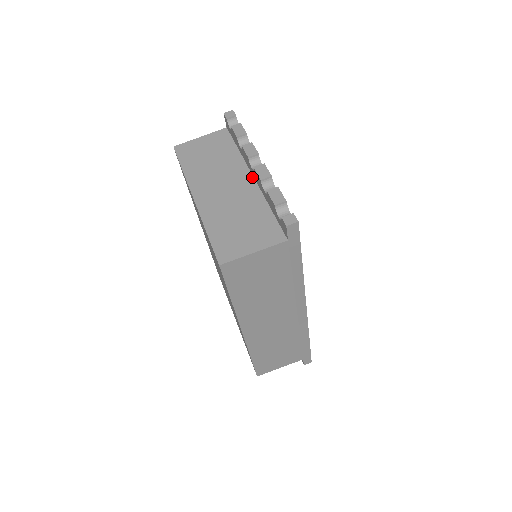
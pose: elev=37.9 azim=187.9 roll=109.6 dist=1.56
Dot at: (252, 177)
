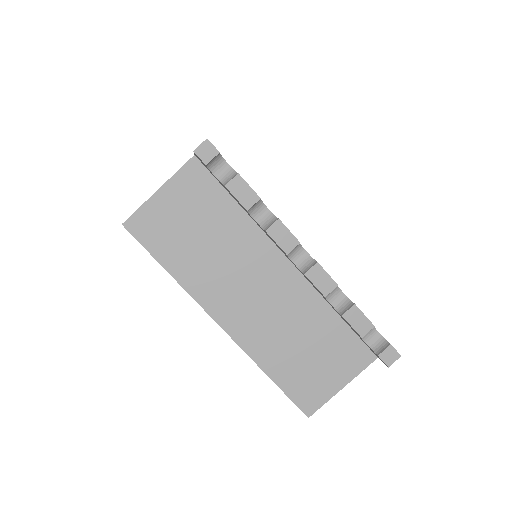
Dot at: (289, 263)
